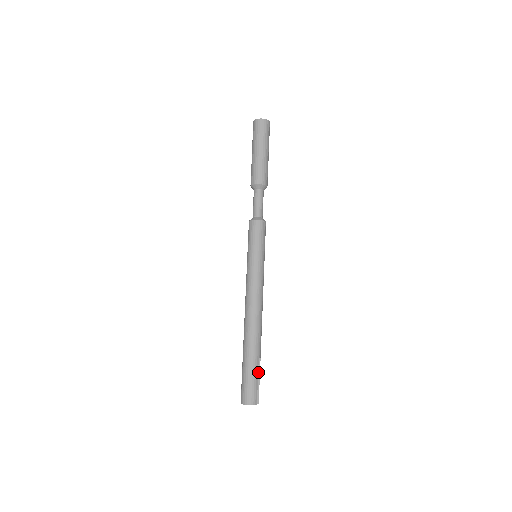
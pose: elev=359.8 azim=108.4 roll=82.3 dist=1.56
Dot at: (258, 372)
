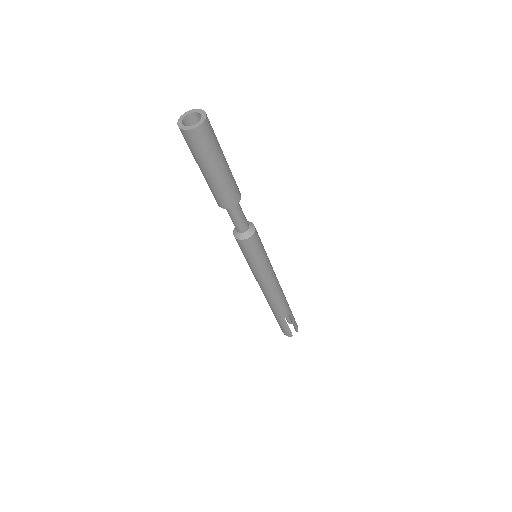
Dot at: (290, 319)
